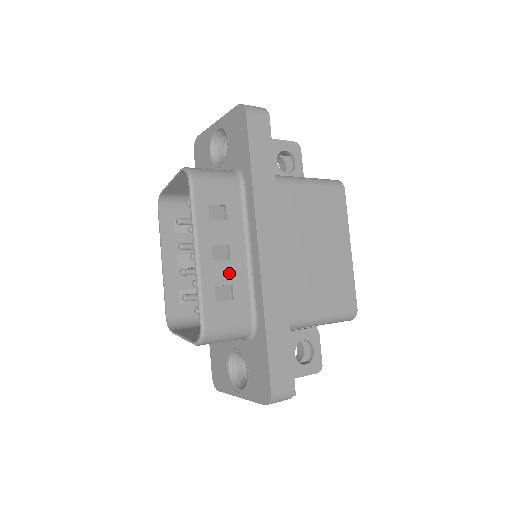
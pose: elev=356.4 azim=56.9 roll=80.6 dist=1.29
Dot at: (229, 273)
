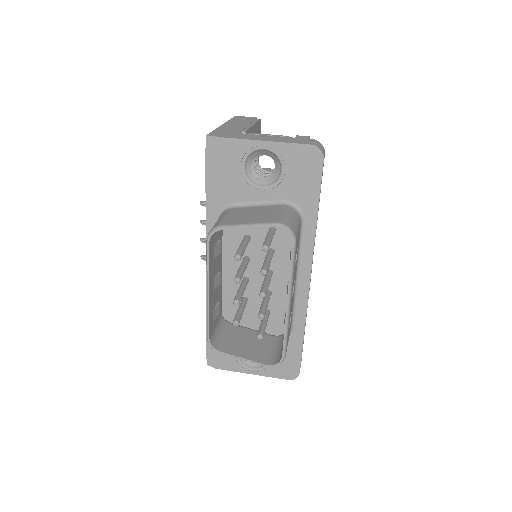
Dot at: (292, 304)
